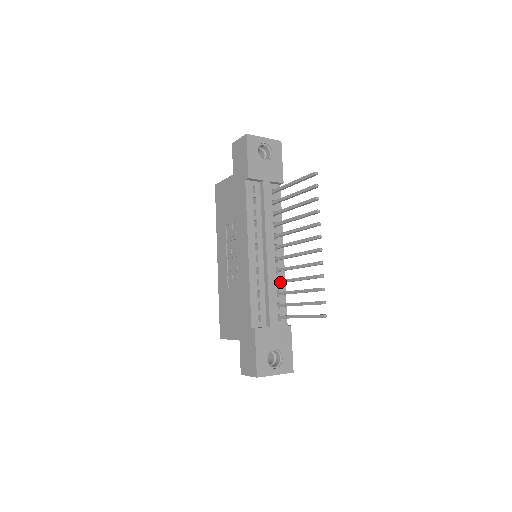
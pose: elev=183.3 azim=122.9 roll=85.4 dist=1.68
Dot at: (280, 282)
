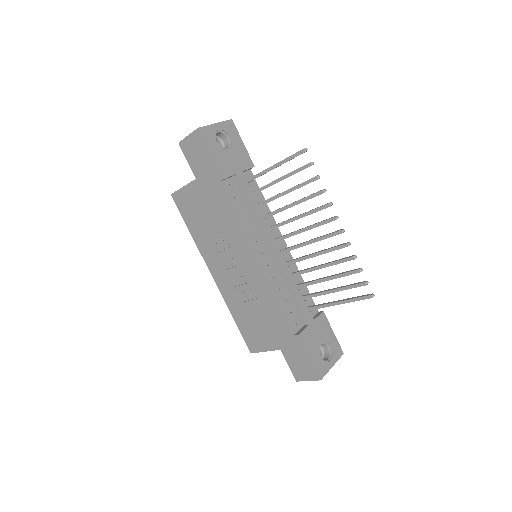
Dot at: (298, 274)
